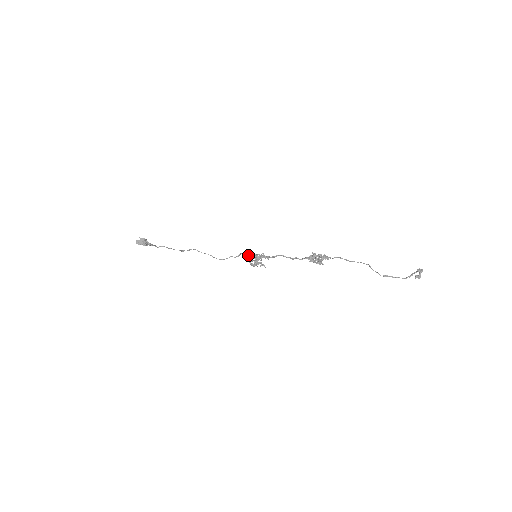
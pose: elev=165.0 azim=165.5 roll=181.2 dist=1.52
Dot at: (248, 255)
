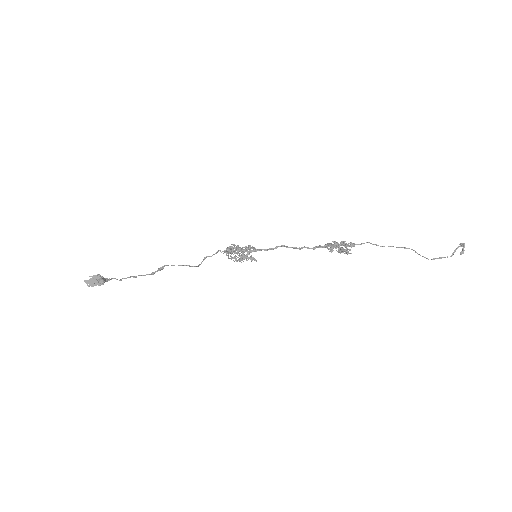
Dot at: (231, 251)
